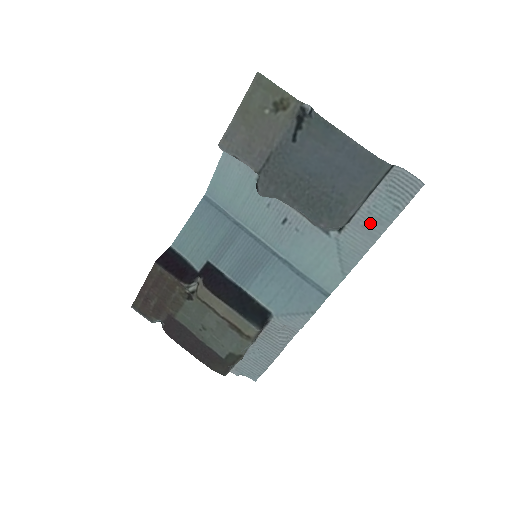
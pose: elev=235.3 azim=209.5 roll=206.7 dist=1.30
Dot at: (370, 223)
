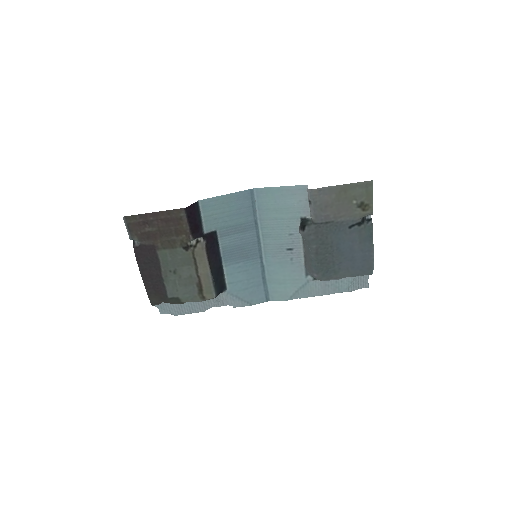
Dot at: (331, 286)
